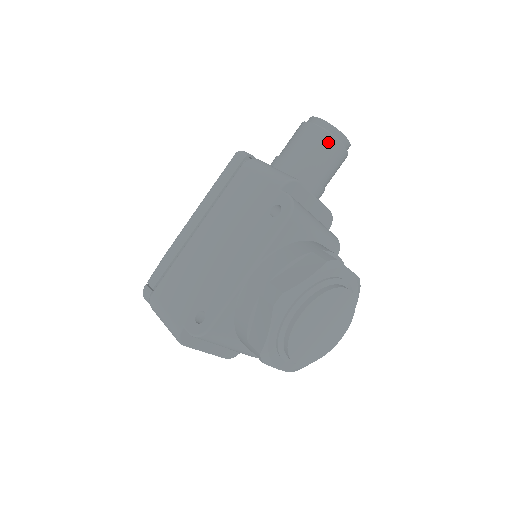
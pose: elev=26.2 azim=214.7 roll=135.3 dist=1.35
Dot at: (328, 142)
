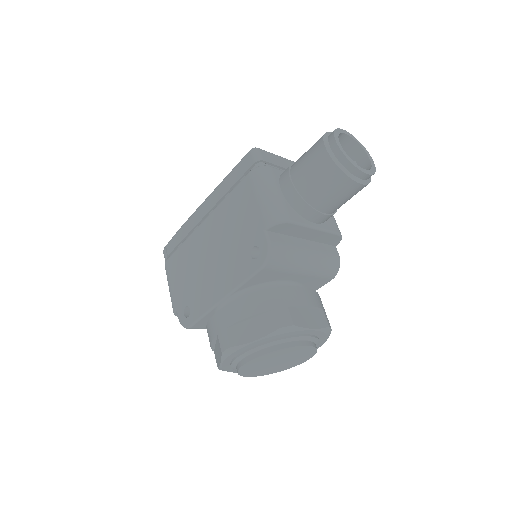
Dot at: (337, 178)
